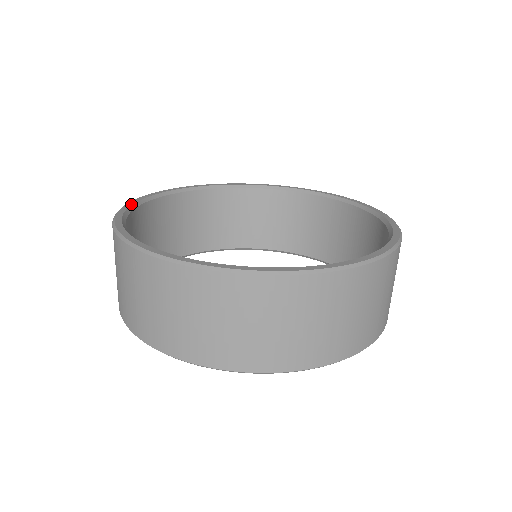
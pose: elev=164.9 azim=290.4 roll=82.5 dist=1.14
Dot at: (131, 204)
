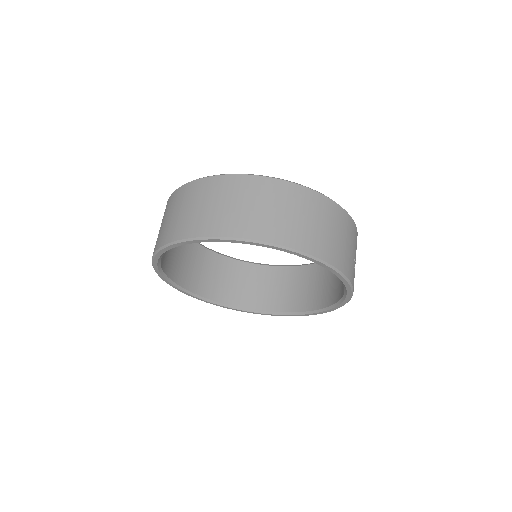
Dot at: (202, 245)
